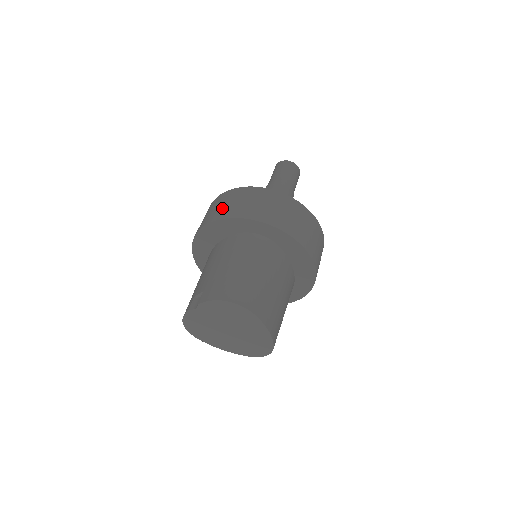
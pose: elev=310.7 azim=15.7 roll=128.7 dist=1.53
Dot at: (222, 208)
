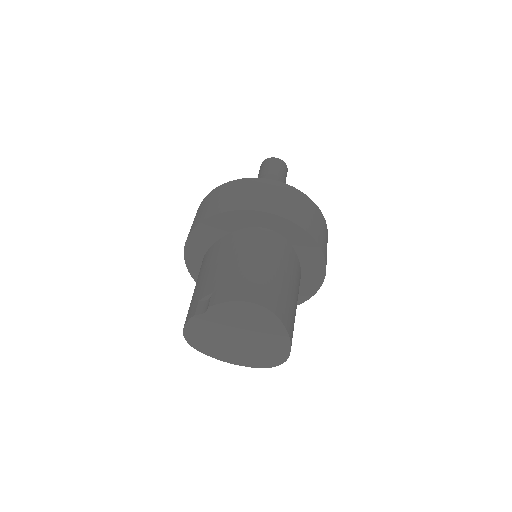
Dot at: (224, 200)
